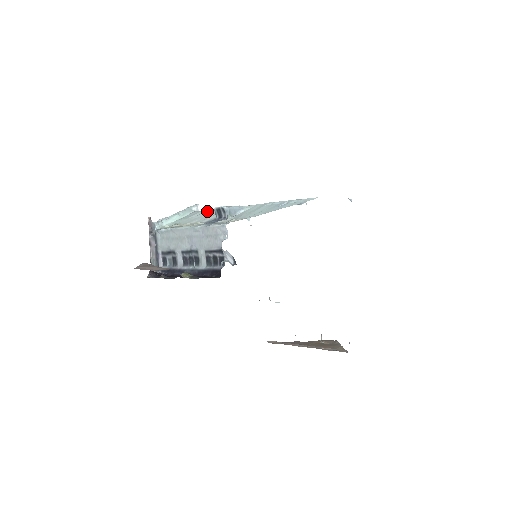
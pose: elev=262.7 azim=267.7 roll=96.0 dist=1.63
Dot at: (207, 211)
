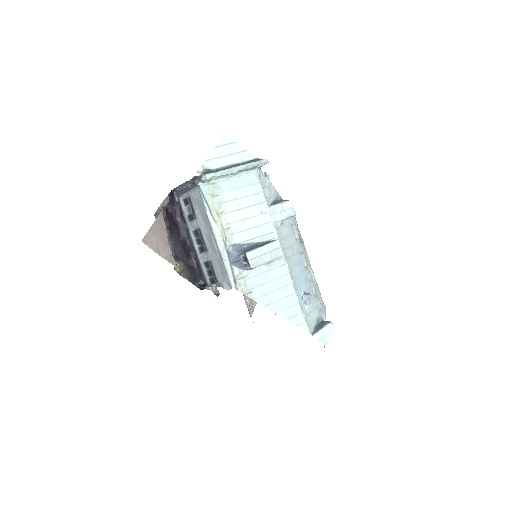
Dot at: (259, 199)
